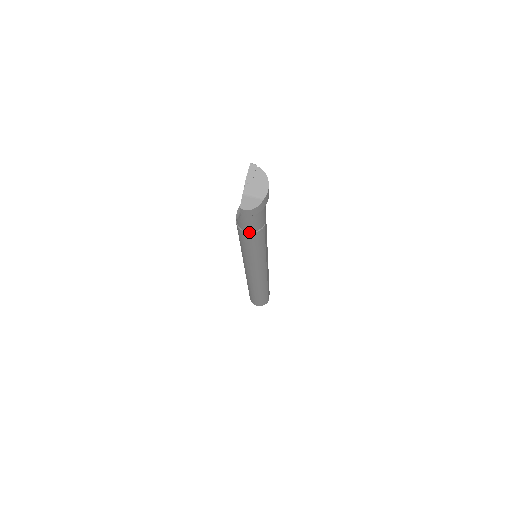
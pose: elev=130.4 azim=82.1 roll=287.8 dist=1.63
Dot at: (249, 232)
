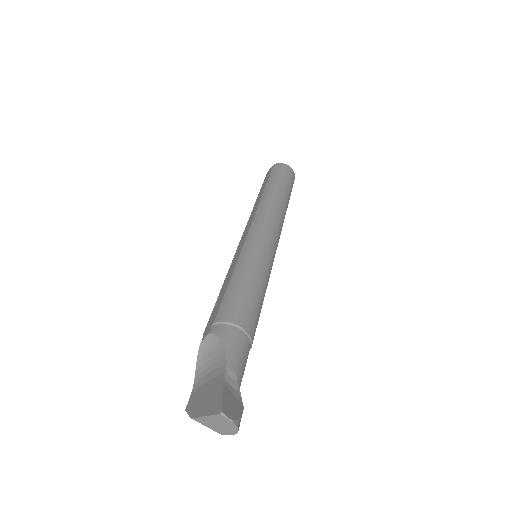
Dot at: occluded
